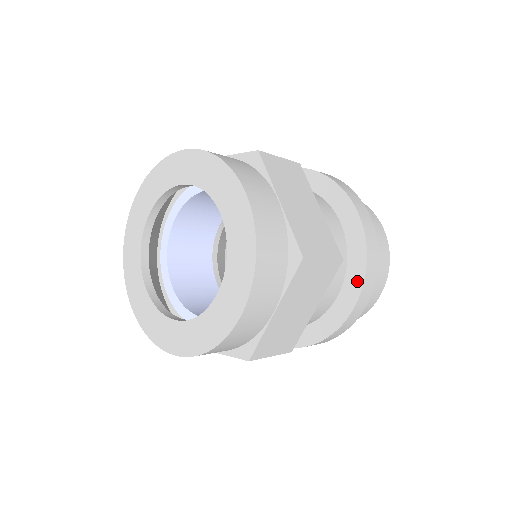
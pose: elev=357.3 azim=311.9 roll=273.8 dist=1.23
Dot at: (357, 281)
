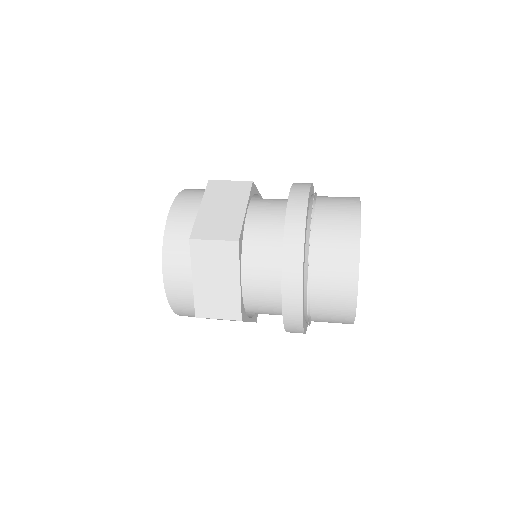
Dot at: (282, 262)
